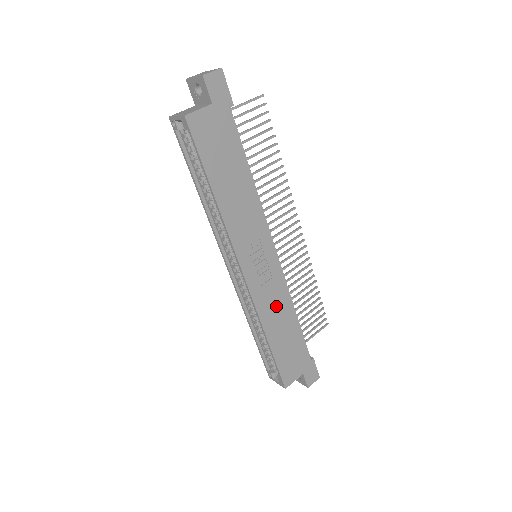
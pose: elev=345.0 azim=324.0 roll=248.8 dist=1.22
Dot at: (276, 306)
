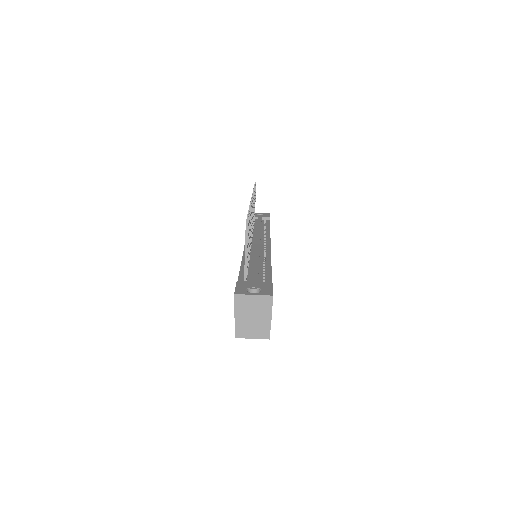
Dot at: occluded
